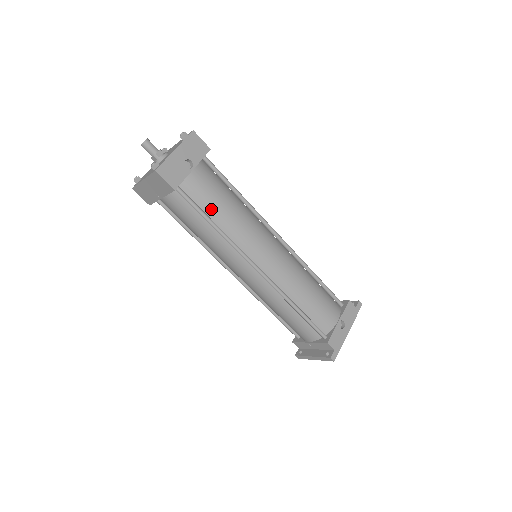
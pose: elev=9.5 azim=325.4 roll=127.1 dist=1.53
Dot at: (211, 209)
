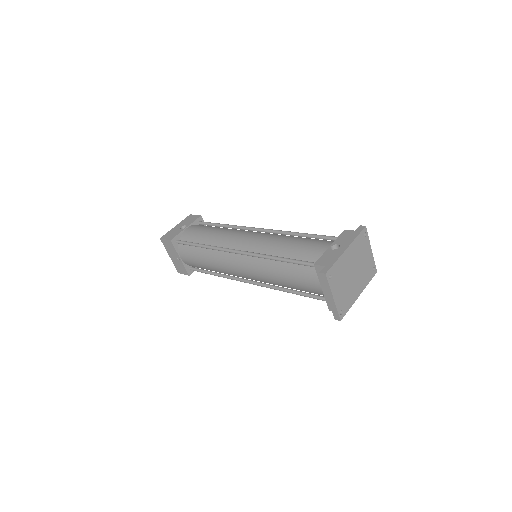
Dot at: (199, 239)
